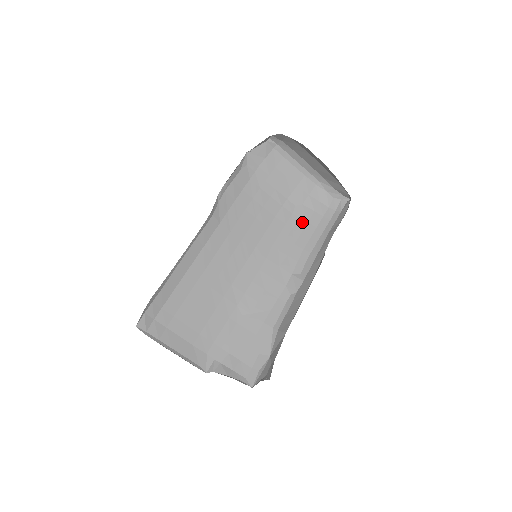
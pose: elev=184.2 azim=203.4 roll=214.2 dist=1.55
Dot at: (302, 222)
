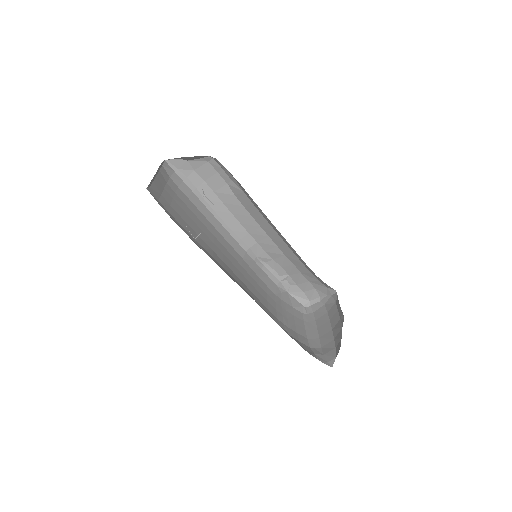
Dot at: occluded
